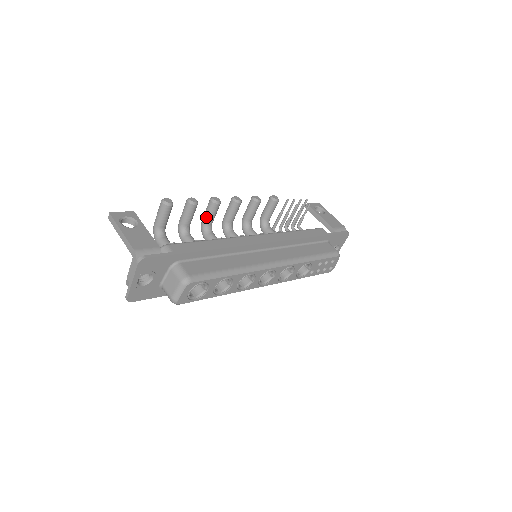
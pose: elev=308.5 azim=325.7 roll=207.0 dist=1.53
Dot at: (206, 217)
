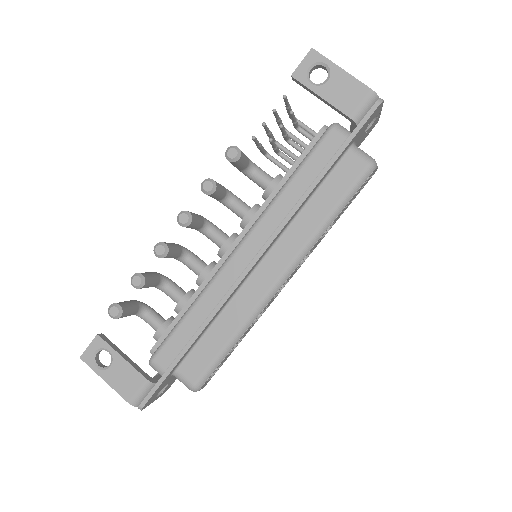
Dot at: occluded
